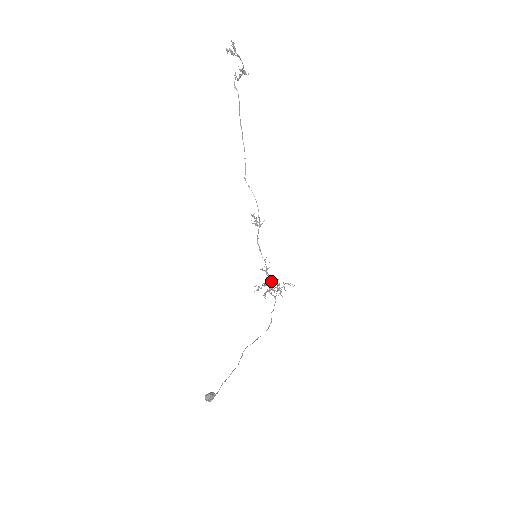
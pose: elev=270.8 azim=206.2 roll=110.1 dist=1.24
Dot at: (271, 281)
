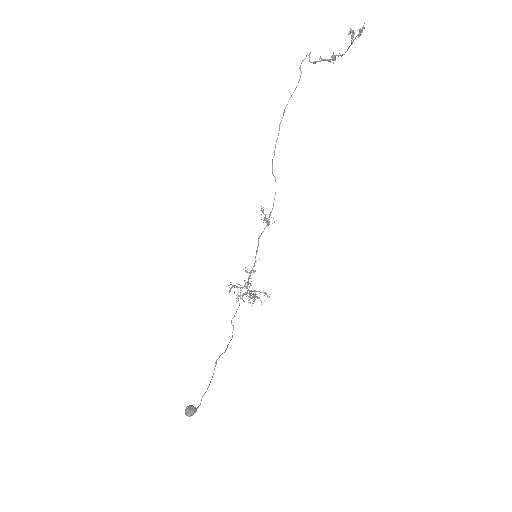
Dot at: occluded
